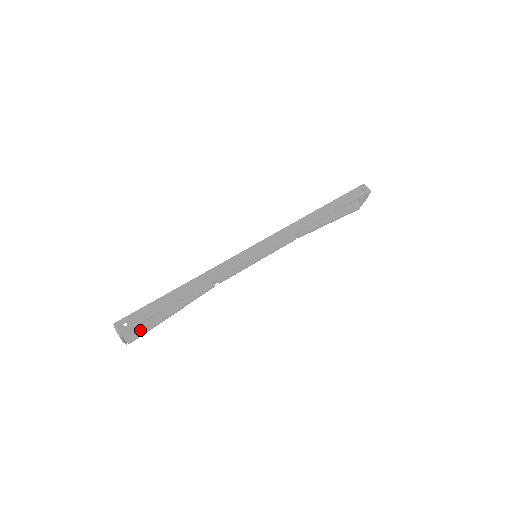
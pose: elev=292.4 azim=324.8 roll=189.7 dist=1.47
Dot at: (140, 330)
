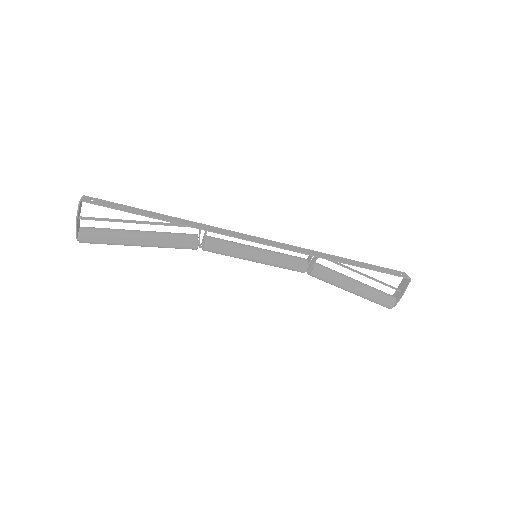
Dot at: (99, 231)
